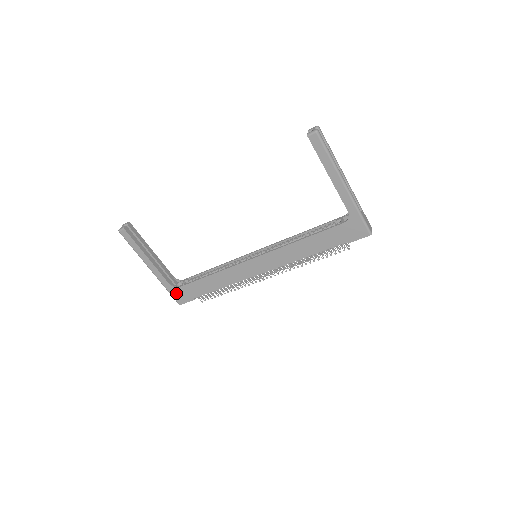
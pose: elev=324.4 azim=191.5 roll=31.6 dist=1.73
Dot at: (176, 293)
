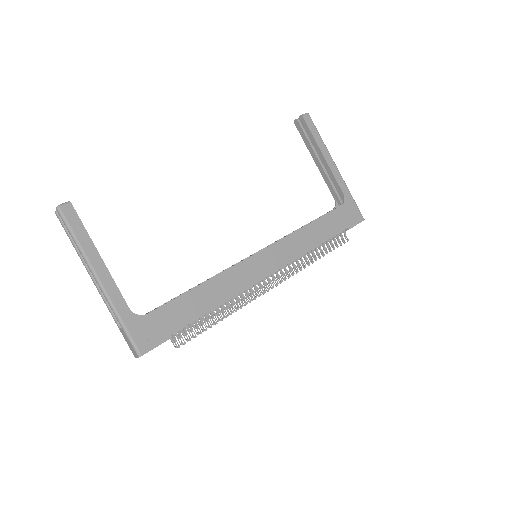
Dot at: (139, 328)
